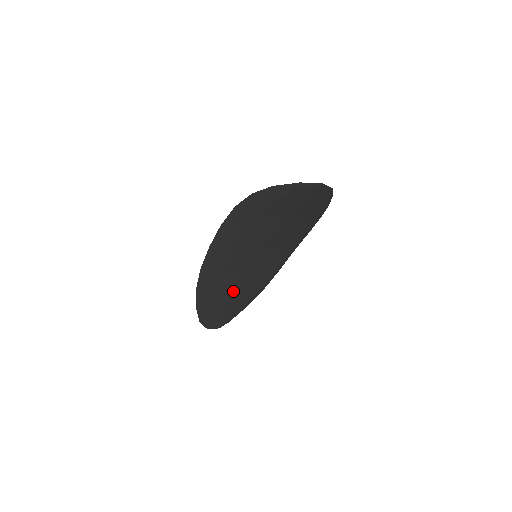
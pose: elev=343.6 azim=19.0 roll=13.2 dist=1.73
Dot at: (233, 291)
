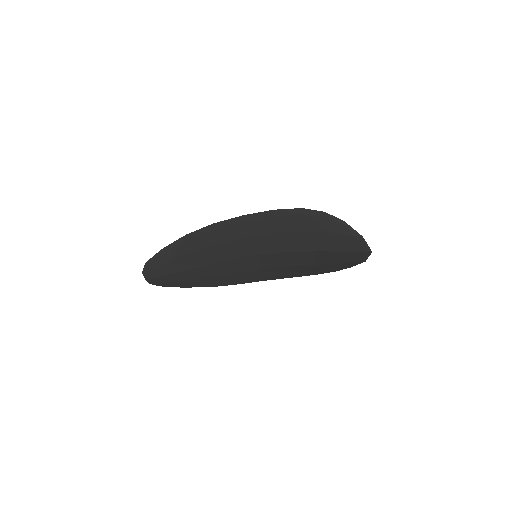
Dot at: (203, 265)
